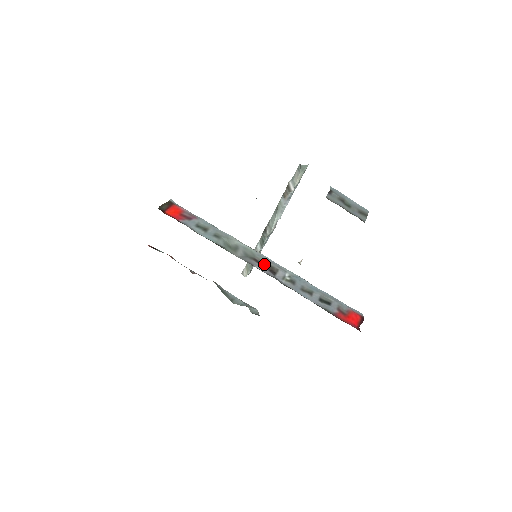
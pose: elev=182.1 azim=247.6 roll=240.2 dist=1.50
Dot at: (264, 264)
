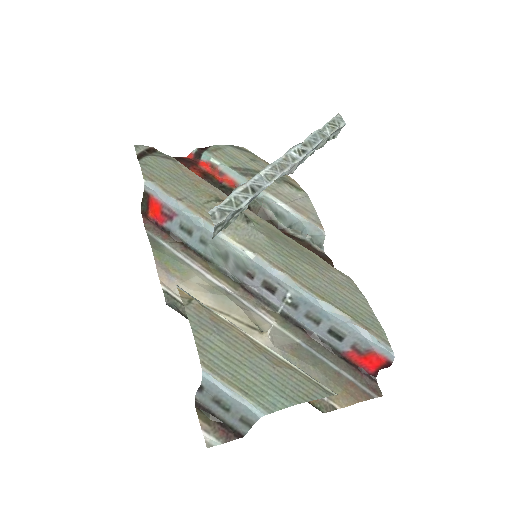
Dot at: (259, 280)
